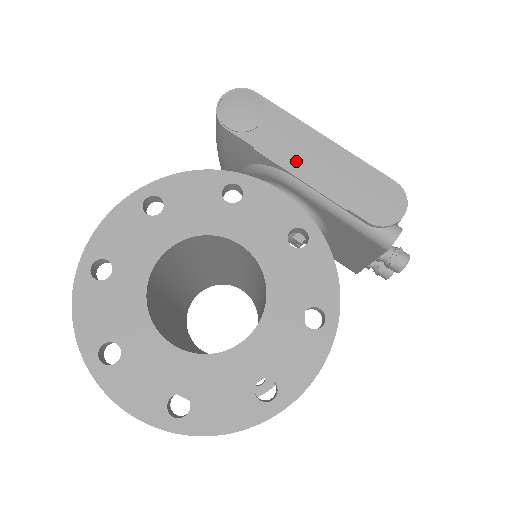
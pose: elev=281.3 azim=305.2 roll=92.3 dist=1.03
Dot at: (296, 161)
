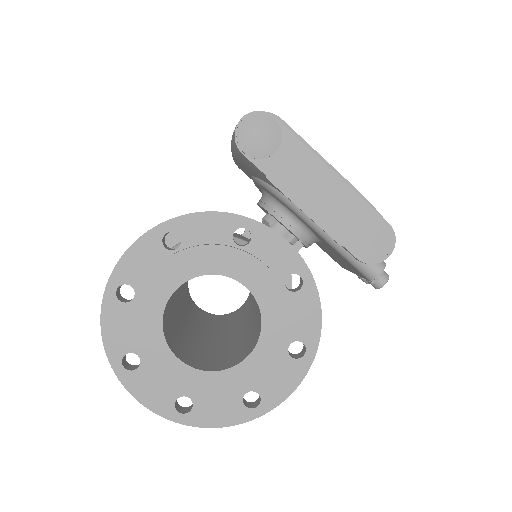
Dot at: (303, 194)
